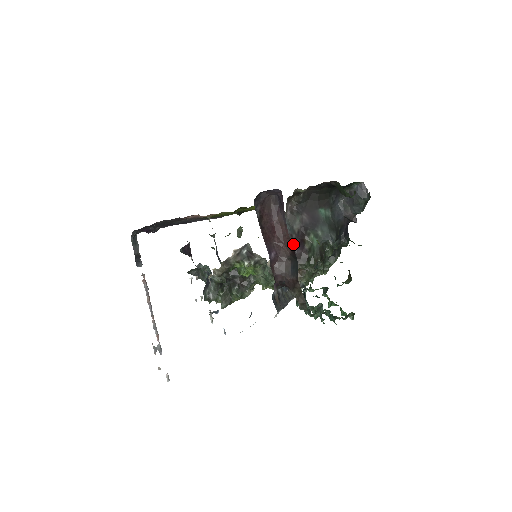
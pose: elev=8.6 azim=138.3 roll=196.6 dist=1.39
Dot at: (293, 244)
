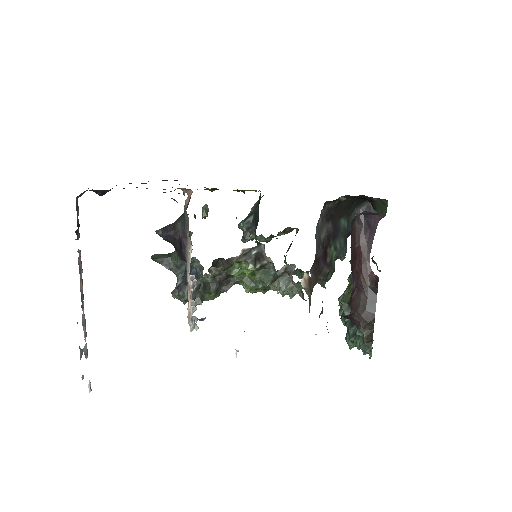
Dot at: occluded
